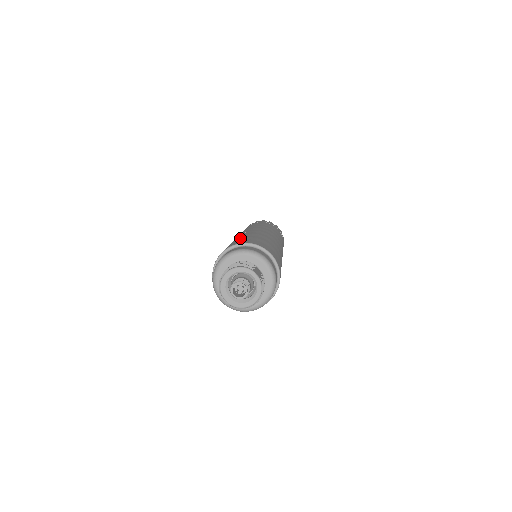
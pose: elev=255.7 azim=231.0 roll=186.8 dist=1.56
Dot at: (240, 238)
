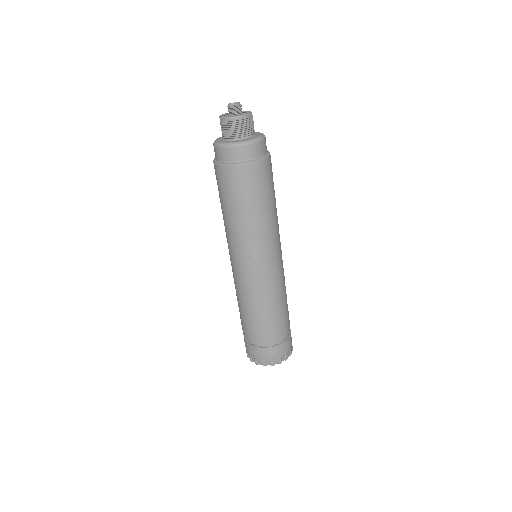
Dot at: occluded
